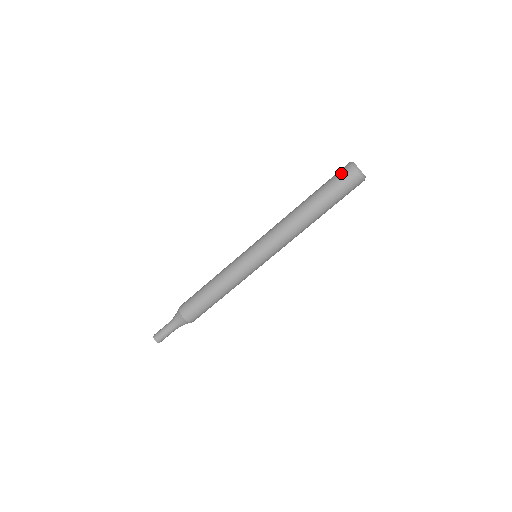
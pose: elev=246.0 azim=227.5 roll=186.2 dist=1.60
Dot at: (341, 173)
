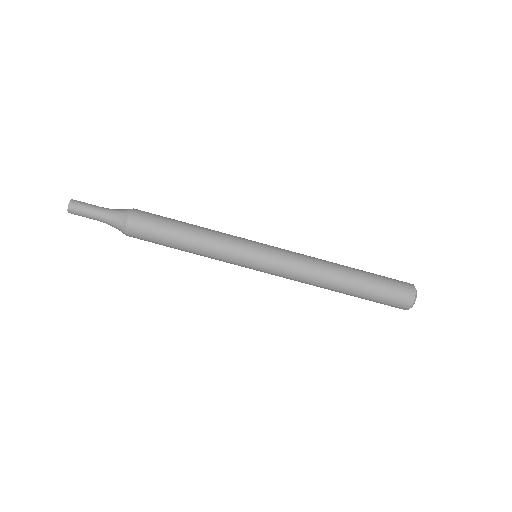
Dot at: (401, 288)
